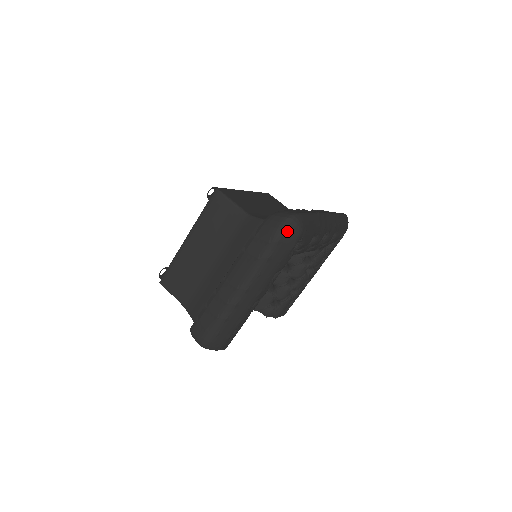
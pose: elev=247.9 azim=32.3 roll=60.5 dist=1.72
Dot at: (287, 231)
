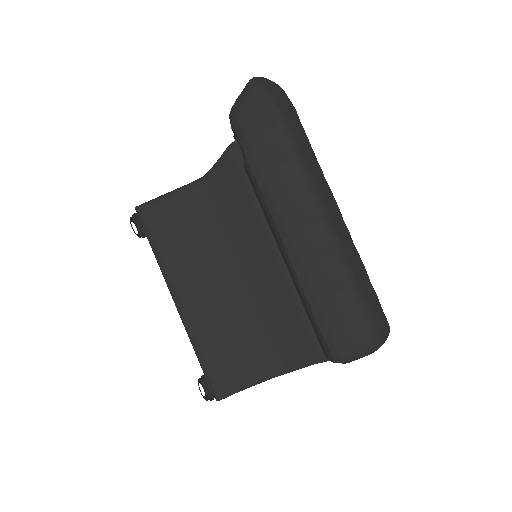
Dot at: (270, 92)
